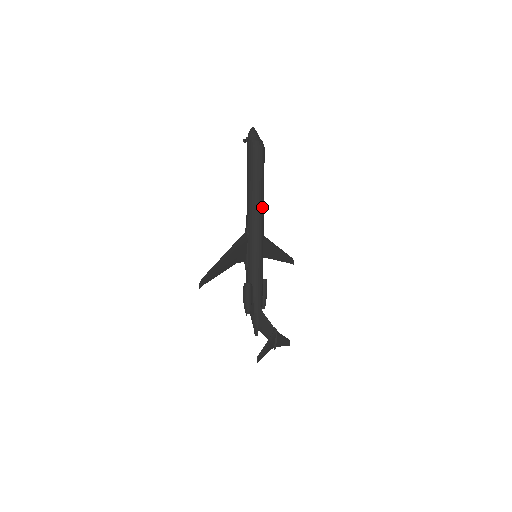
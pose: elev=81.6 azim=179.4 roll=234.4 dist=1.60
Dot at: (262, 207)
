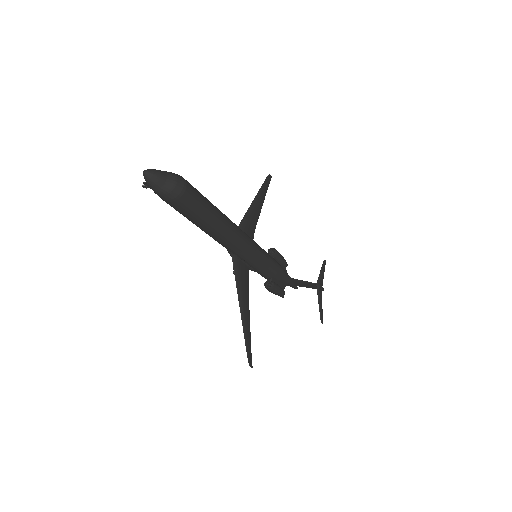
Dot at: (234, 229)
